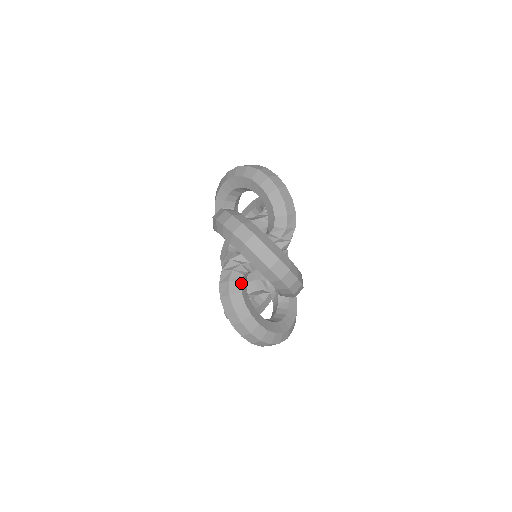
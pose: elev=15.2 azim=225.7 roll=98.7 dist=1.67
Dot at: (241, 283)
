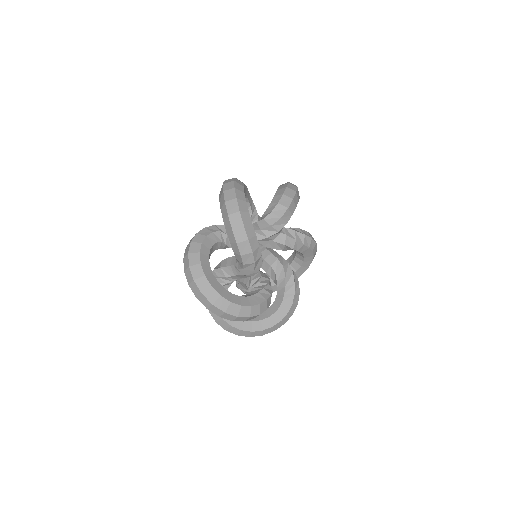
Dot at: occluded
